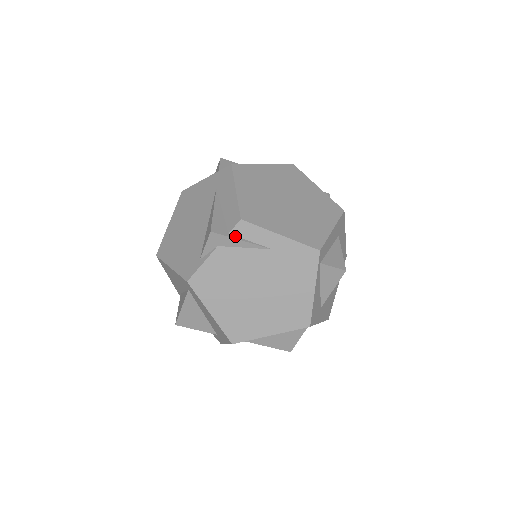
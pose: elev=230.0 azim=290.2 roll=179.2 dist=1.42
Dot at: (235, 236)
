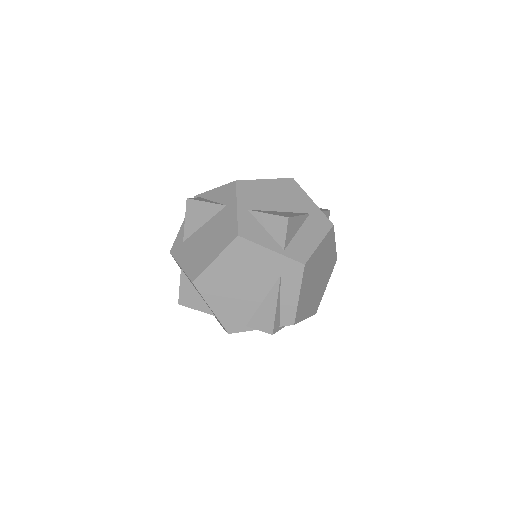
Dot at: (282, 326)
